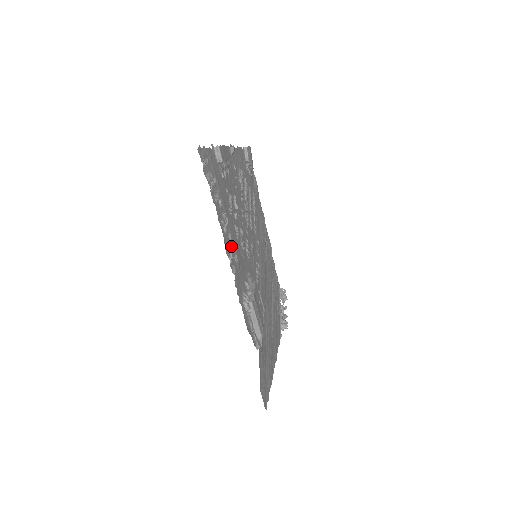
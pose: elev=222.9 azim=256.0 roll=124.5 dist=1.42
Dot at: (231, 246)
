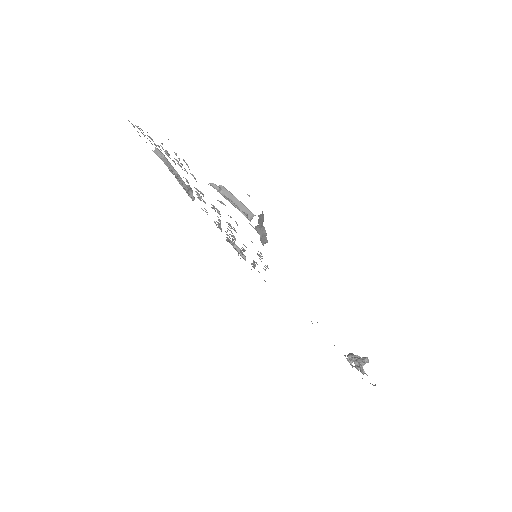
Dot at: (181, 167)
